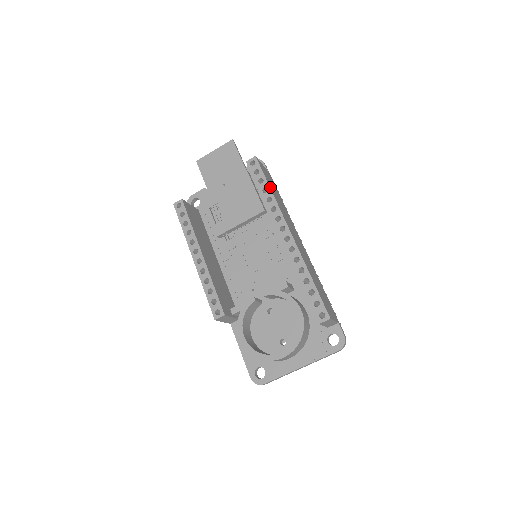
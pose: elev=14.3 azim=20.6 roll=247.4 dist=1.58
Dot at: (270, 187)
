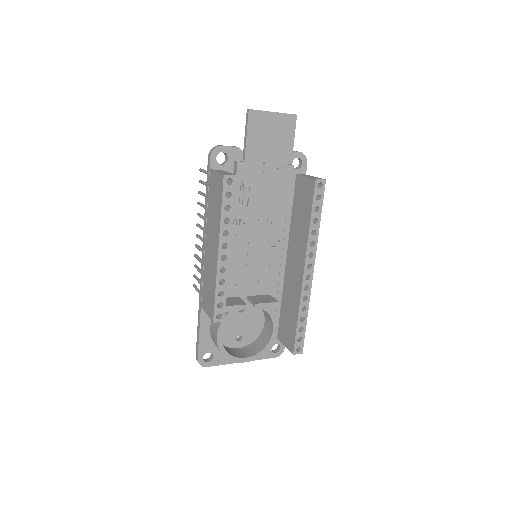
Dot at: (319, 219)
